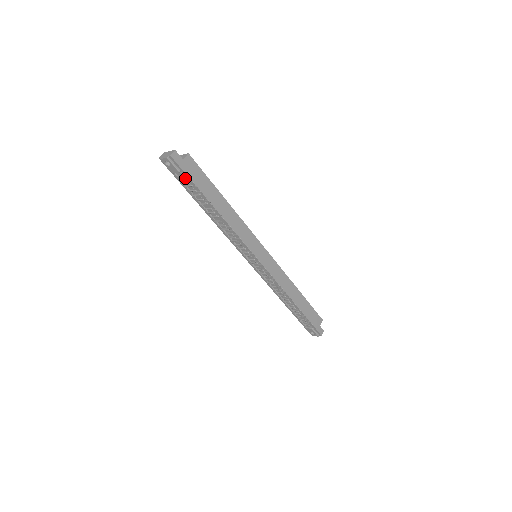
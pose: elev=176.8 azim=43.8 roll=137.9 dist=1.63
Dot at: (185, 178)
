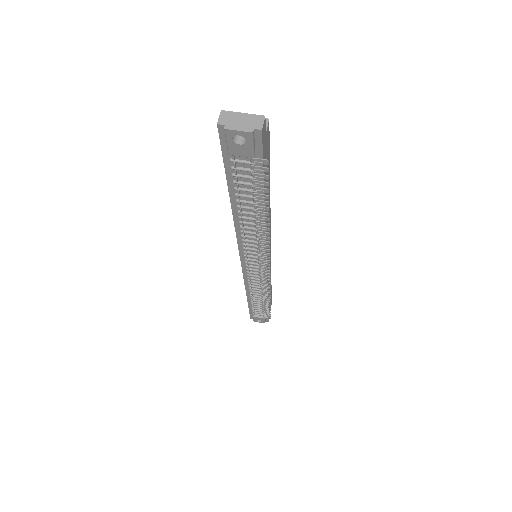
Dot at: (253, 166)
